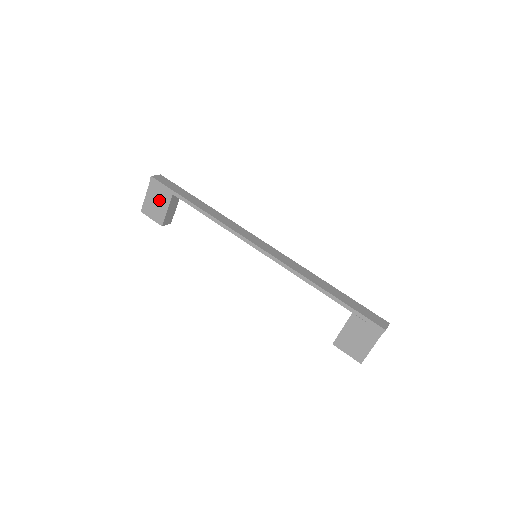
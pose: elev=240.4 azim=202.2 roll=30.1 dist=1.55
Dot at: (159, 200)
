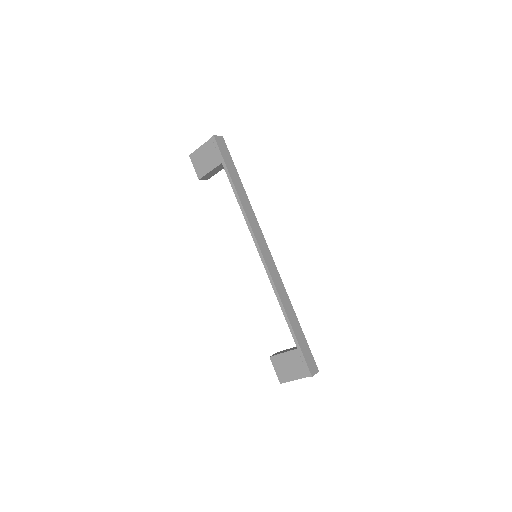
Dot at: (209, 159)
